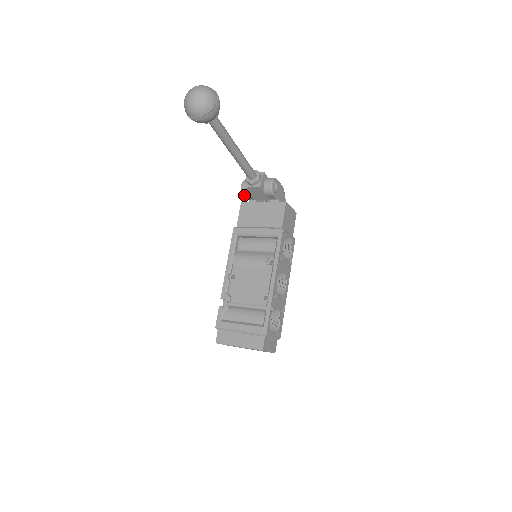
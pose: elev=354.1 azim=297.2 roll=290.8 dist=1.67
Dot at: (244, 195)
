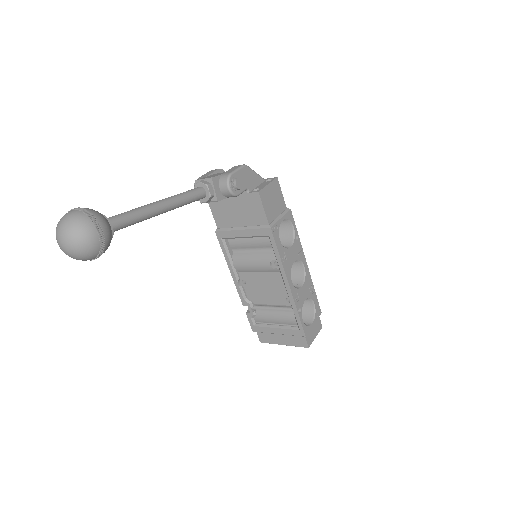
Dot at: occluded
